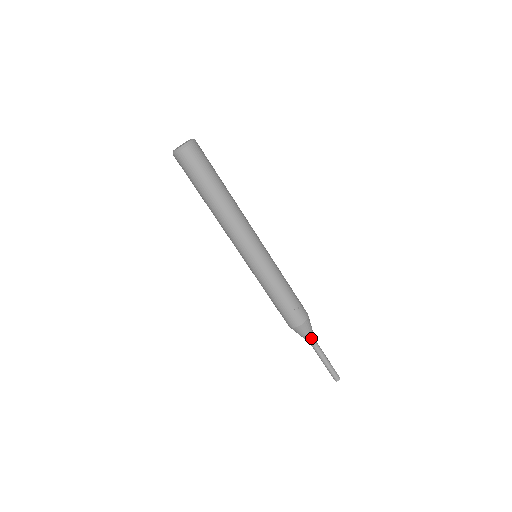
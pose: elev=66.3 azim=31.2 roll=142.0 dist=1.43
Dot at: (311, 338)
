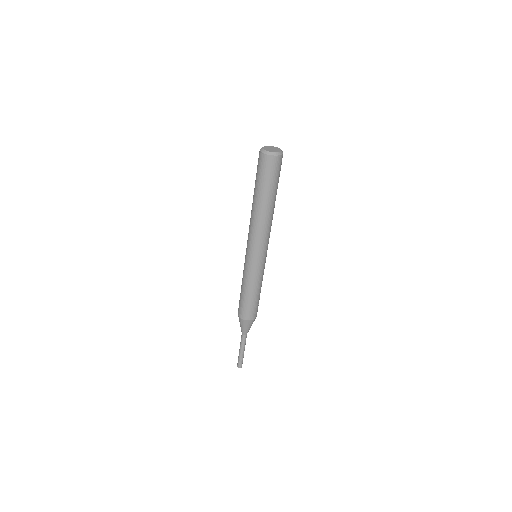
Dot at: occluded
